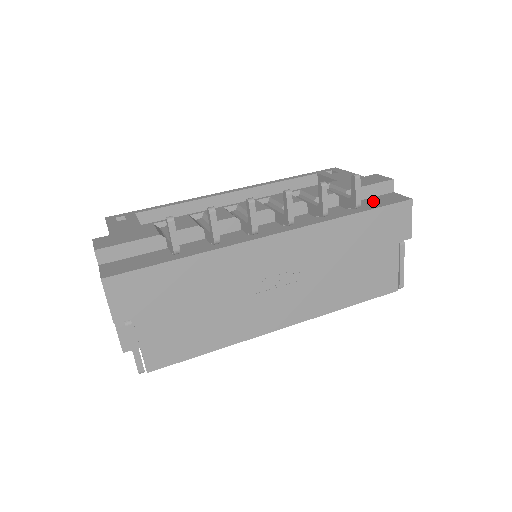
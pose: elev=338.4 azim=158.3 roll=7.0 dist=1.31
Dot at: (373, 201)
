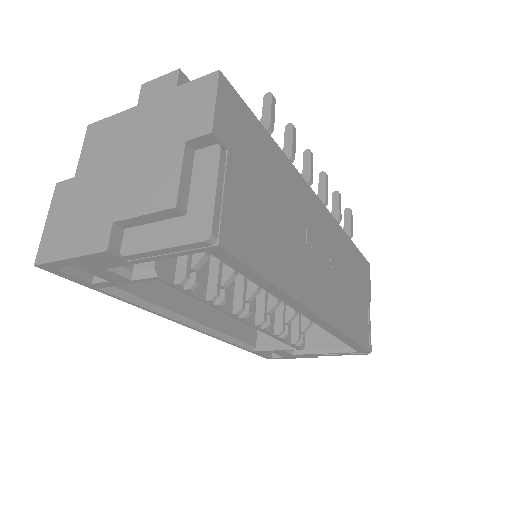
Dot at: occluded
